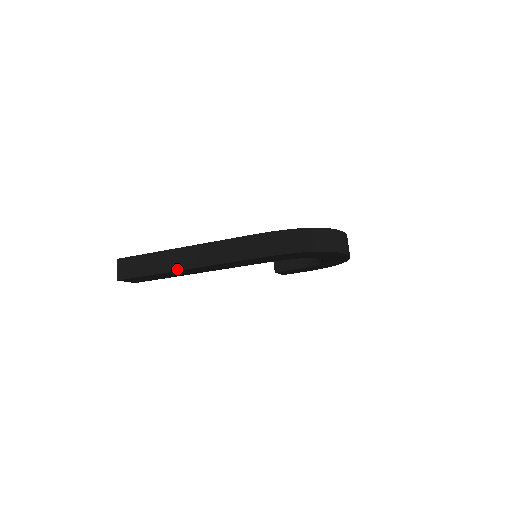
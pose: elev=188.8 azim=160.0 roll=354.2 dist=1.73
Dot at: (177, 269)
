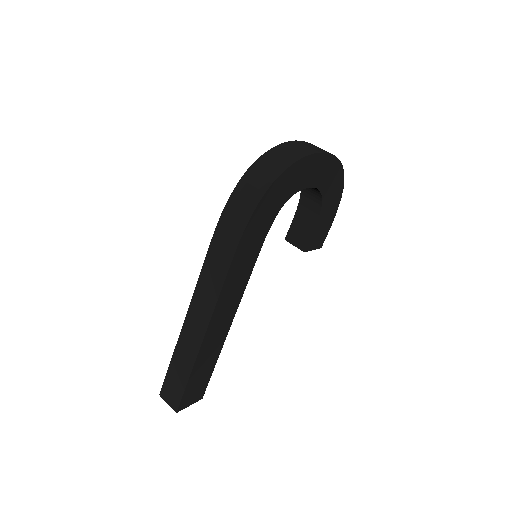
Dot at: (199, 346)
